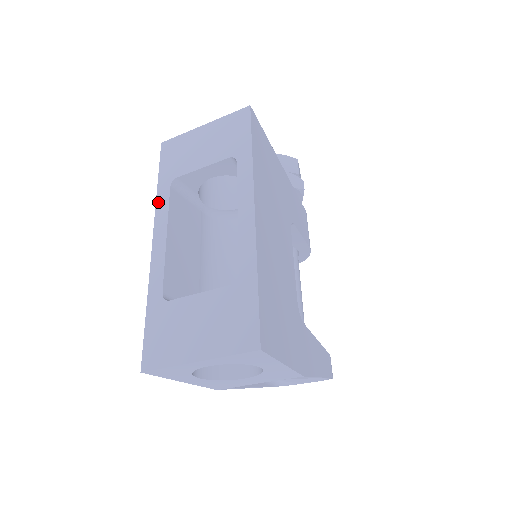
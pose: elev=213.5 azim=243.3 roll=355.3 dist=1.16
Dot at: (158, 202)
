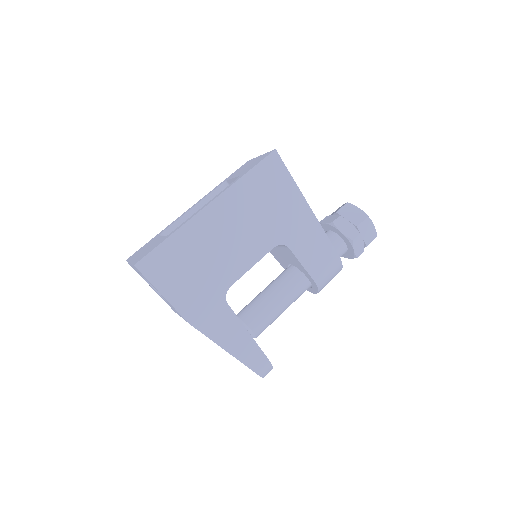
Dot at: (211, 191)
